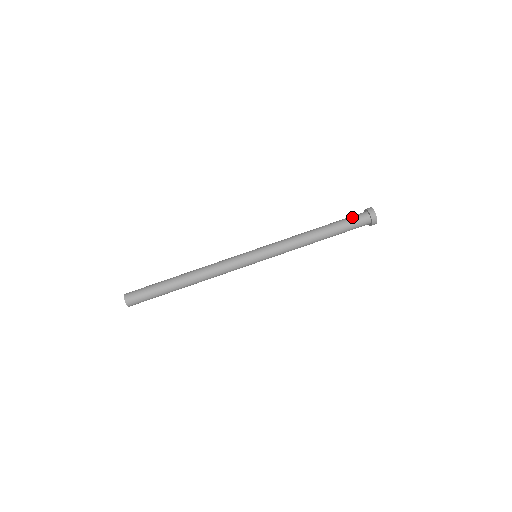
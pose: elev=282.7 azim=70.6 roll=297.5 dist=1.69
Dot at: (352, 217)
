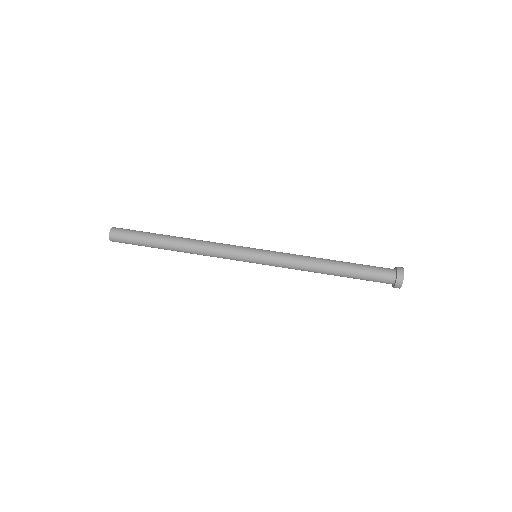
Dot at: occluded
